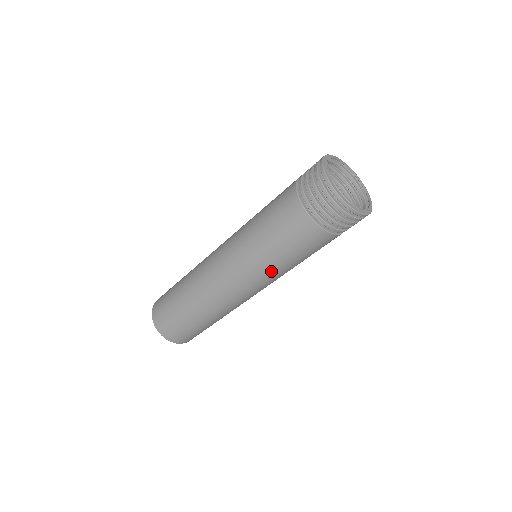
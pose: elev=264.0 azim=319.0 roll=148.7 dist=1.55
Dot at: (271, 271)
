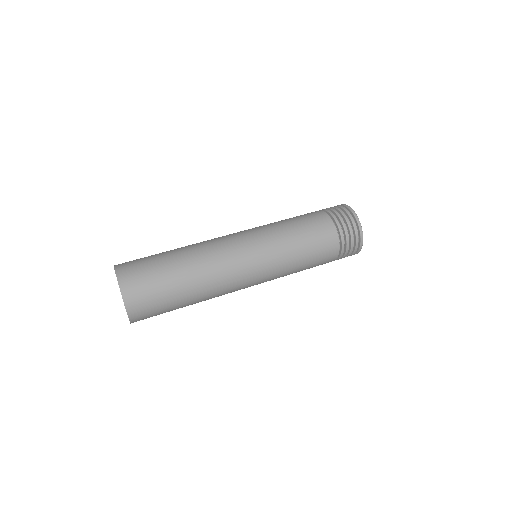
Dot at: (283, 268)
